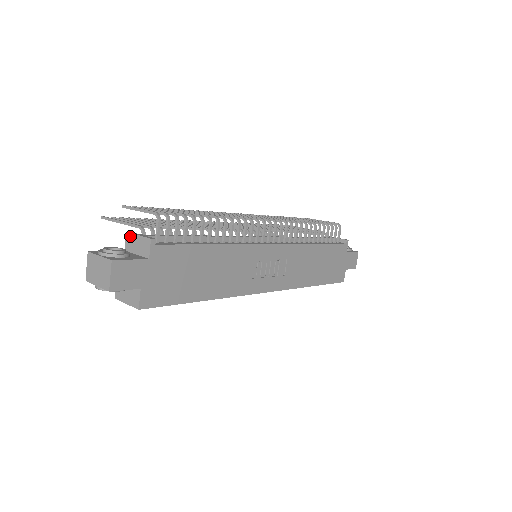
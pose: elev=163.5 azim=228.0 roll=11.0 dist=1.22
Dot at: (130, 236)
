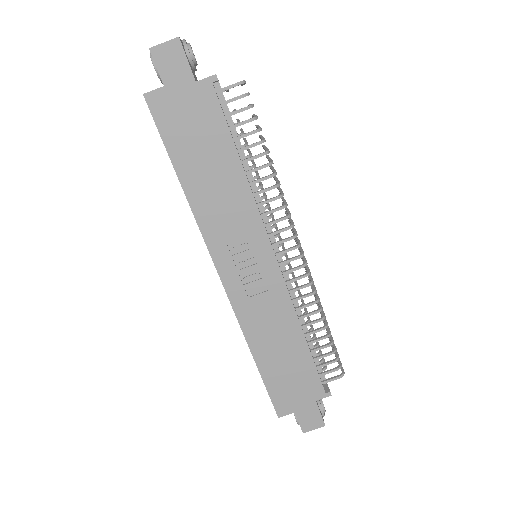
Dot at: occluded
